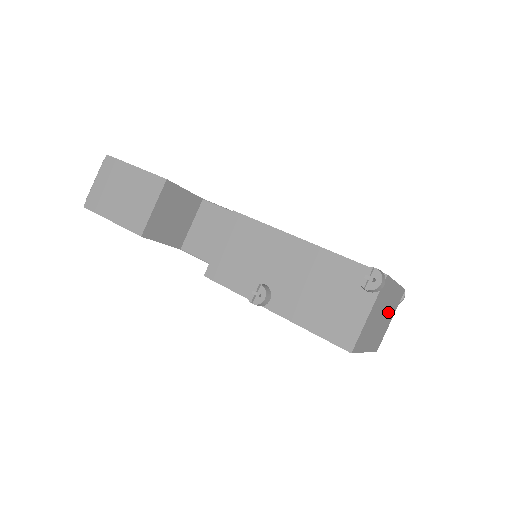
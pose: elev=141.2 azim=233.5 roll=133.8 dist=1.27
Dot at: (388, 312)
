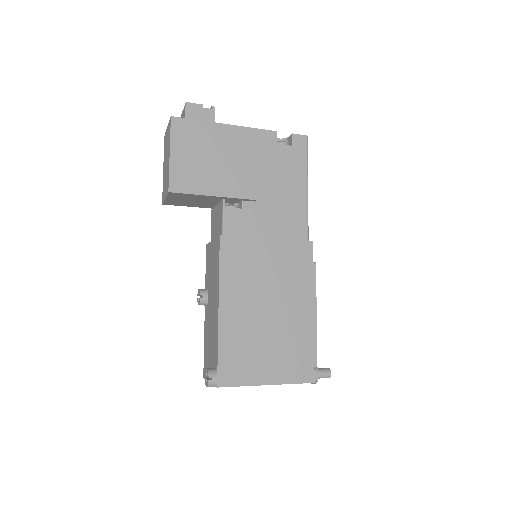
Dot at: occluded
